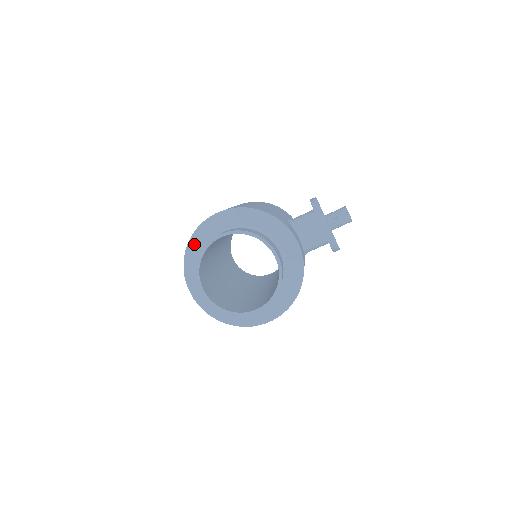
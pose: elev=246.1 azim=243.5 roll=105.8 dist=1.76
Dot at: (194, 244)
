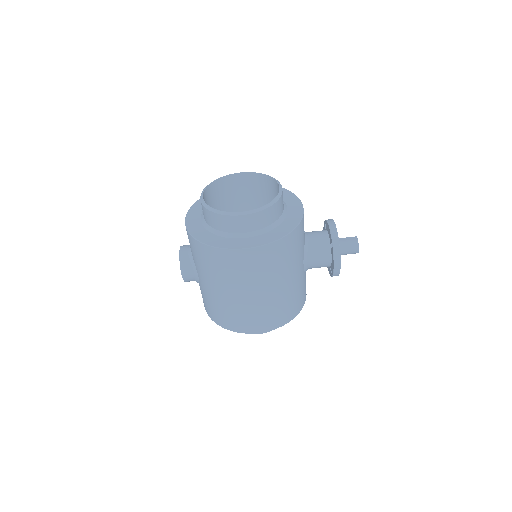
Dot at: occluded
